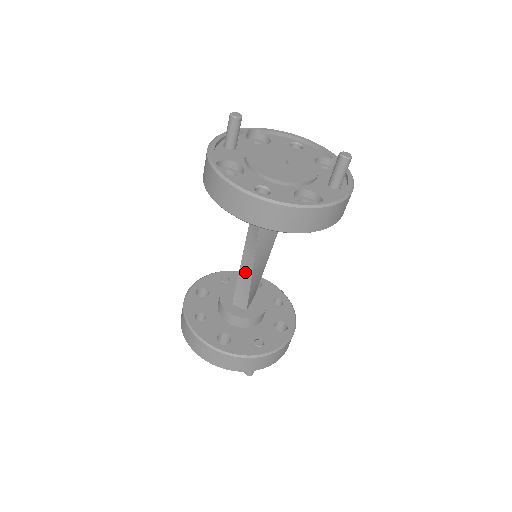
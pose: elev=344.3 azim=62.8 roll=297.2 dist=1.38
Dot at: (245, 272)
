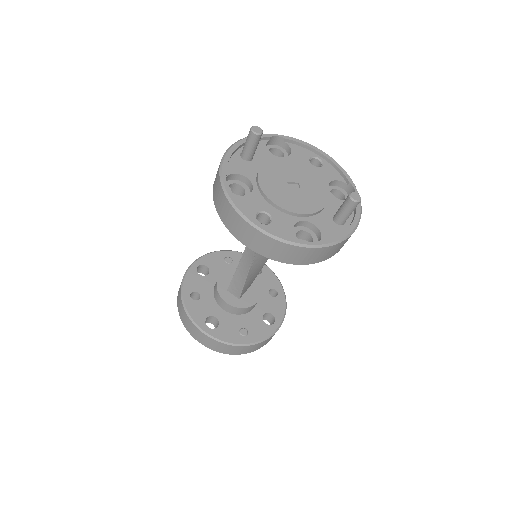
Dot at: (243, 268)
